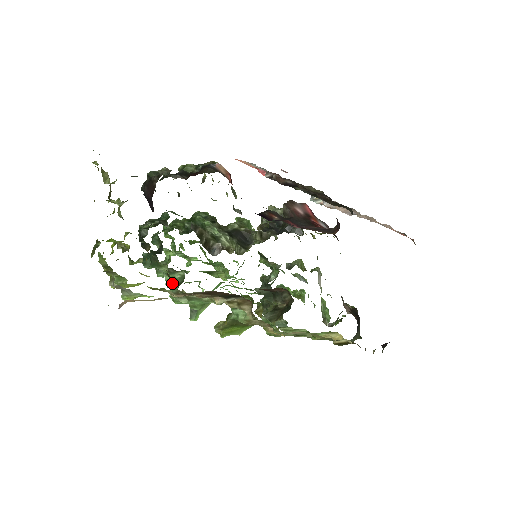
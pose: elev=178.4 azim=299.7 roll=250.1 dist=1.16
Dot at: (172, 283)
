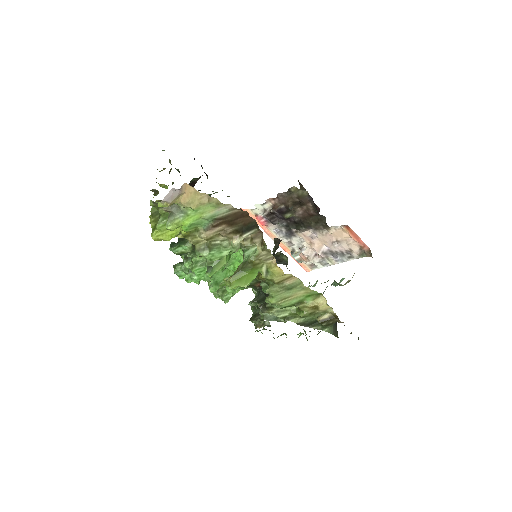
Dot at: occluded
